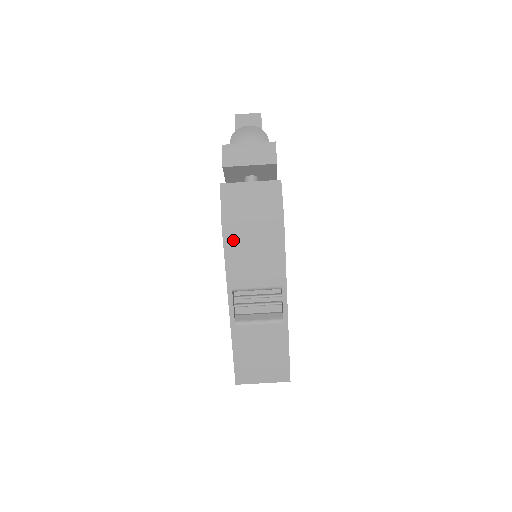
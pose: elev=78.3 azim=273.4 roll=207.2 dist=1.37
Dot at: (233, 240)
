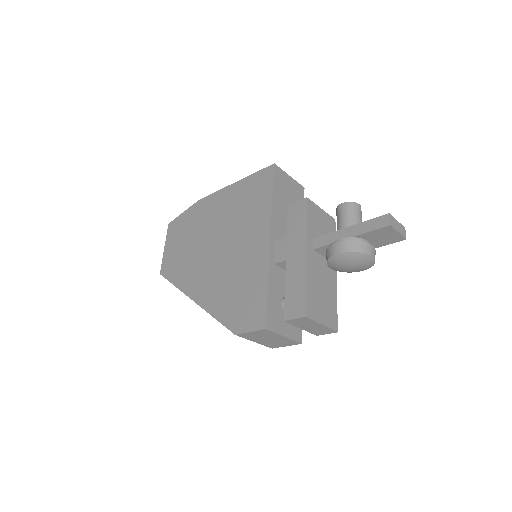
Dot at: occluded
